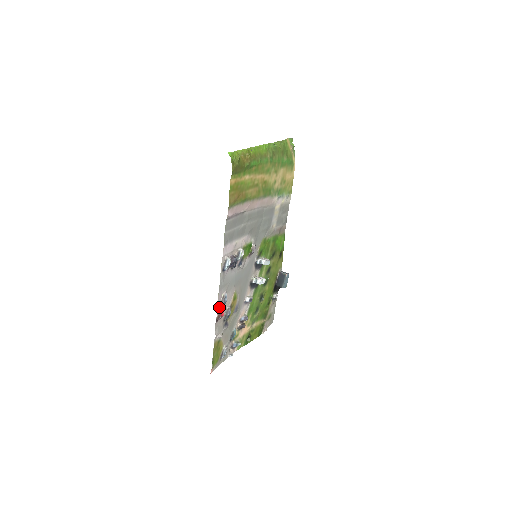
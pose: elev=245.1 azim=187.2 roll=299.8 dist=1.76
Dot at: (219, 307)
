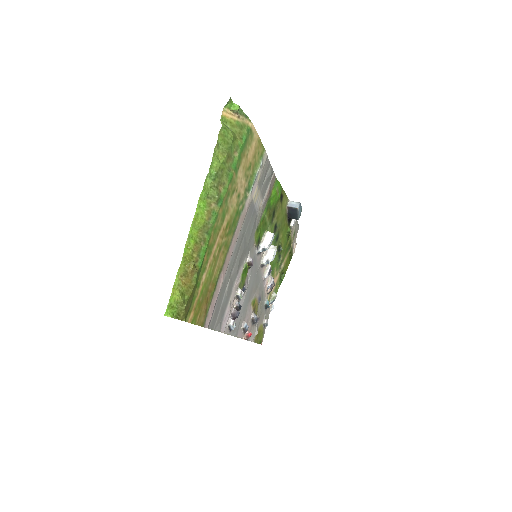
Dot at: (243, 334)
